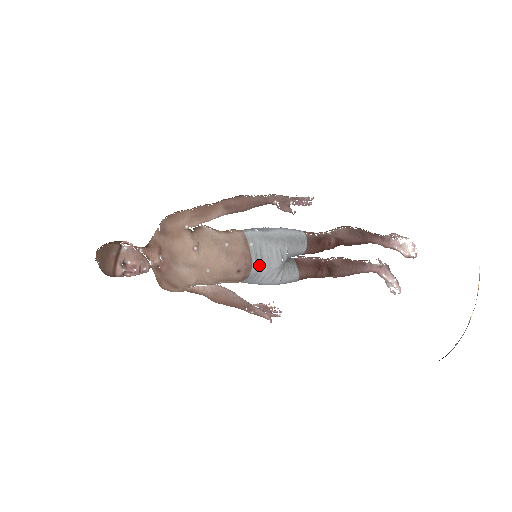
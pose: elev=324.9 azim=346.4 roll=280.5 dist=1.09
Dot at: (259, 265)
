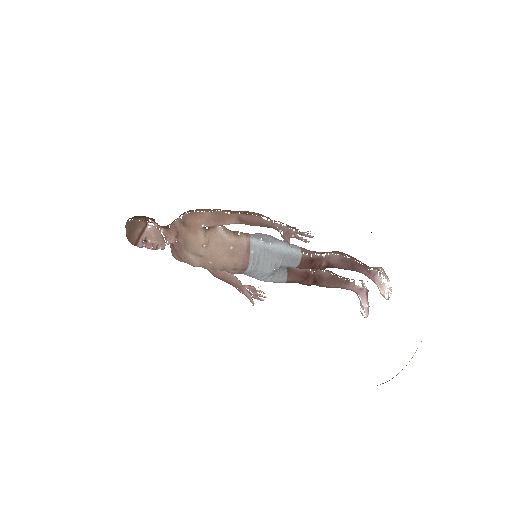
Dot at: (254, 268)
